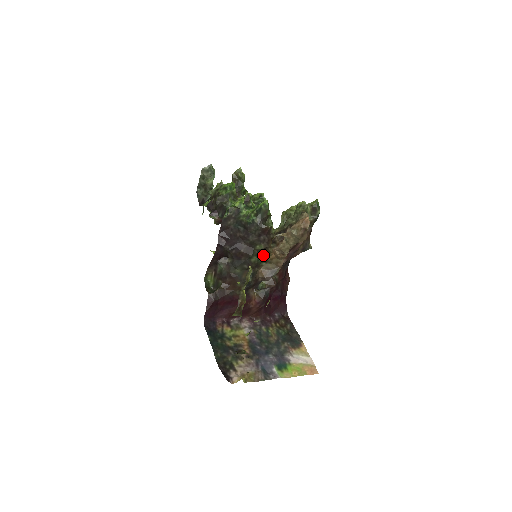
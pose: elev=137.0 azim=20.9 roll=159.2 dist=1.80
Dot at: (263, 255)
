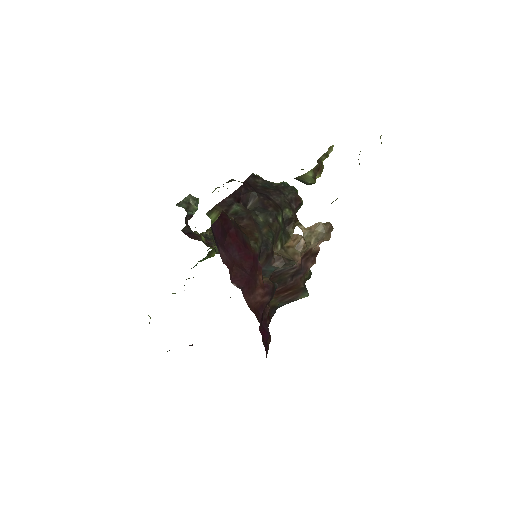
Dot at: (283, 232)
